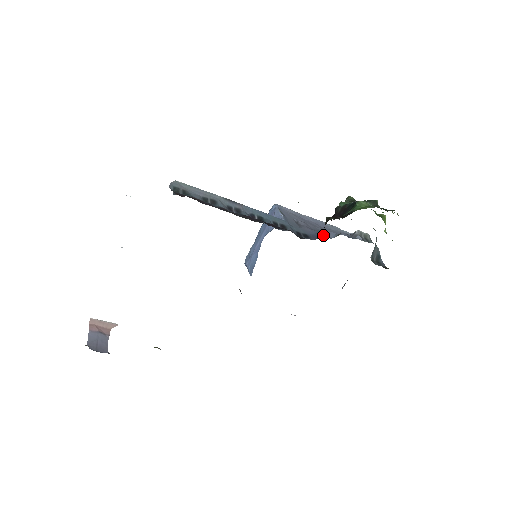
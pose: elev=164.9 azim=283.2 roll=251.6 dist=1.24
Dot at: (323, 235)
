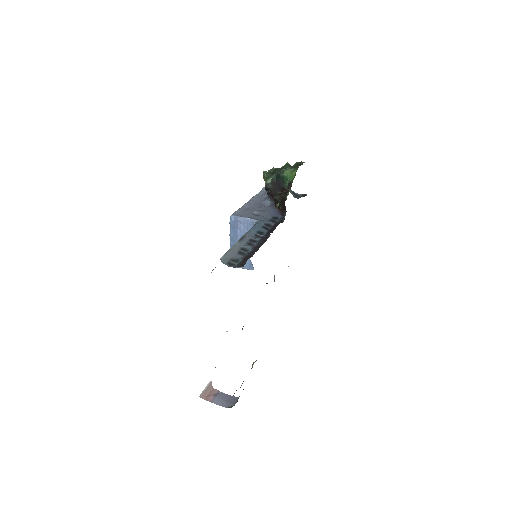
Dot at: (278, 209)
